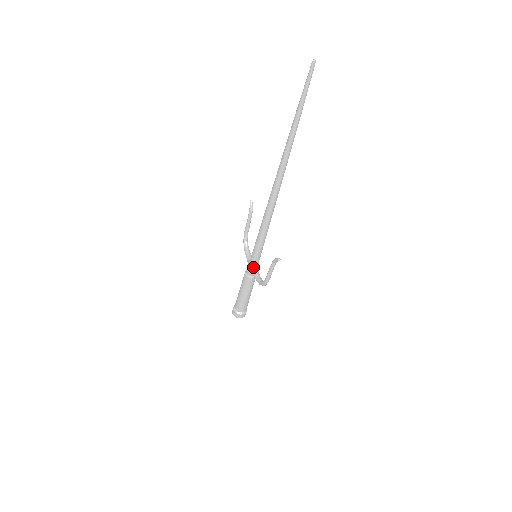
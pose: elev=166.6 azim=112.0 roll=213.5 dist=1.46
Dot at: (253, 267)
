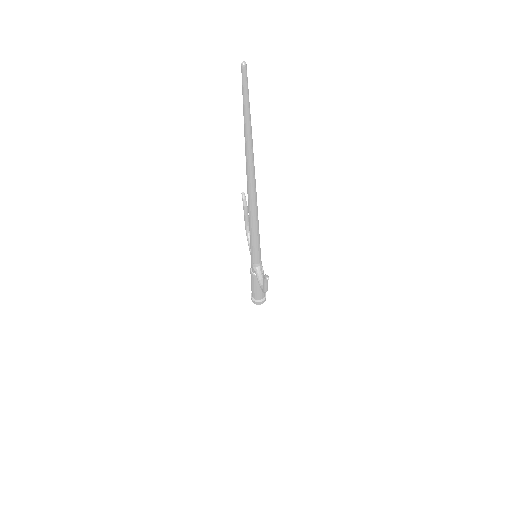
Dot at: (255, 267)
